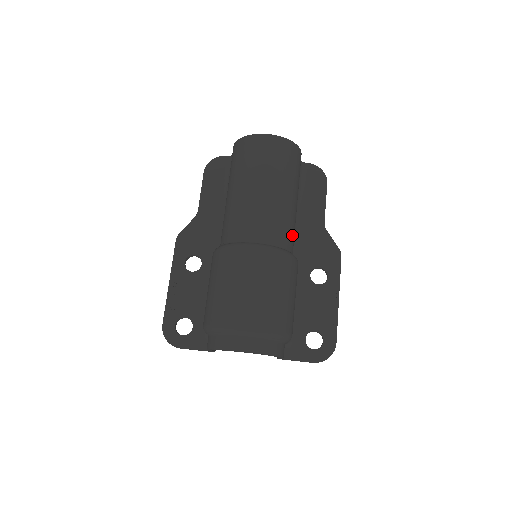
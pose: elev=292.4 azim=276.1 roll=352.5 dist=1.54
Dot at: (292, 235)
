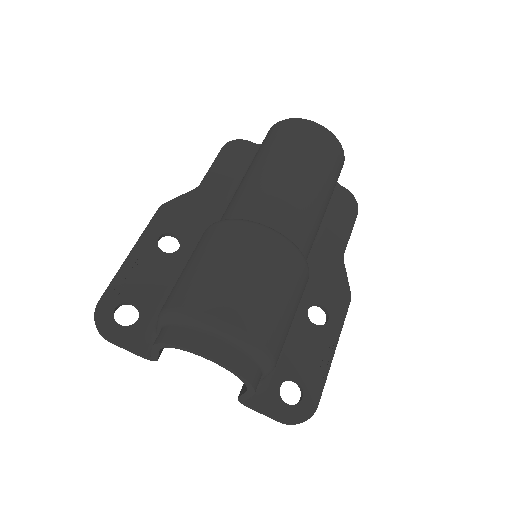
Dot at: (311, 244)
